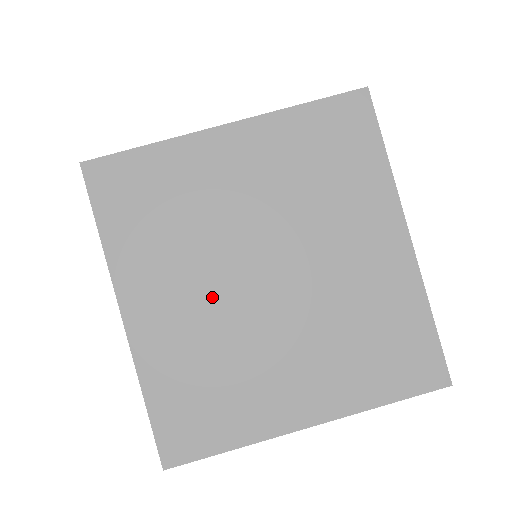
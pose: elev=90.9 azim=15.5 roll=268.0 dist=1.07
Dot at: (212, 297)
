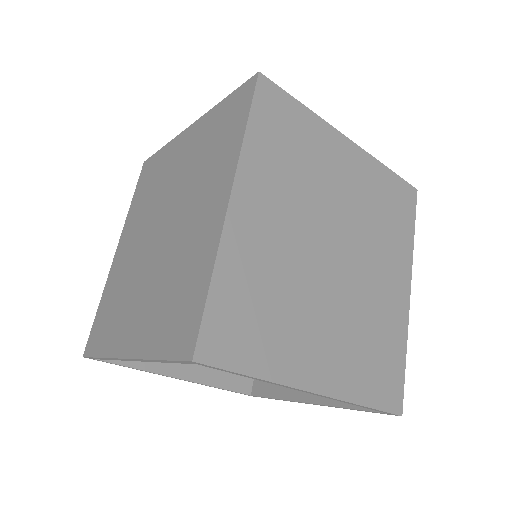
Dot at: (297, 239)
